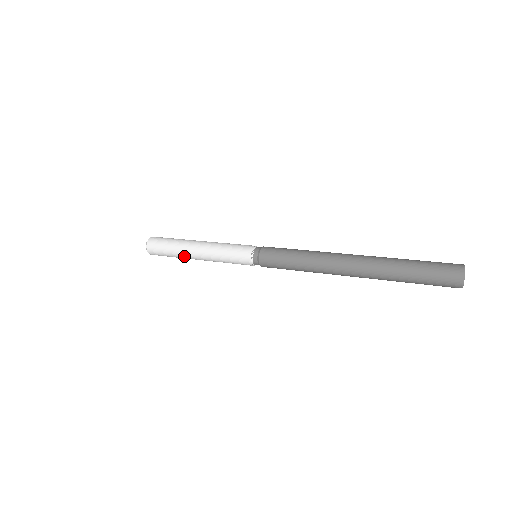
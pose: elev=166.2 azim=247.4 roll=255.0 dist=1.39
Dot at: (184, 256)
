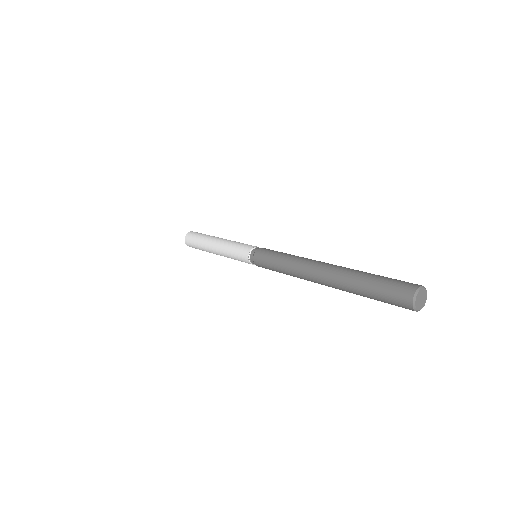
Dot at: (206, 243)
